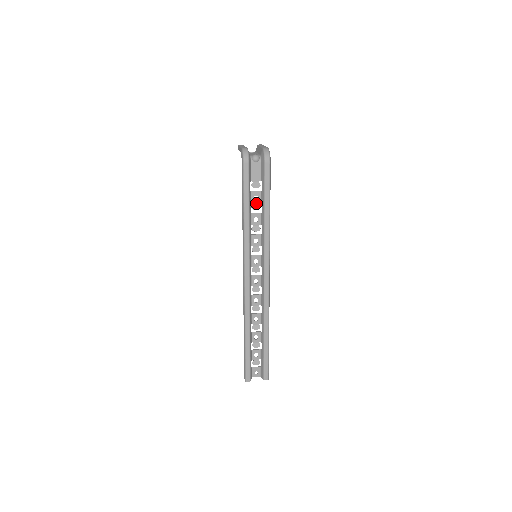
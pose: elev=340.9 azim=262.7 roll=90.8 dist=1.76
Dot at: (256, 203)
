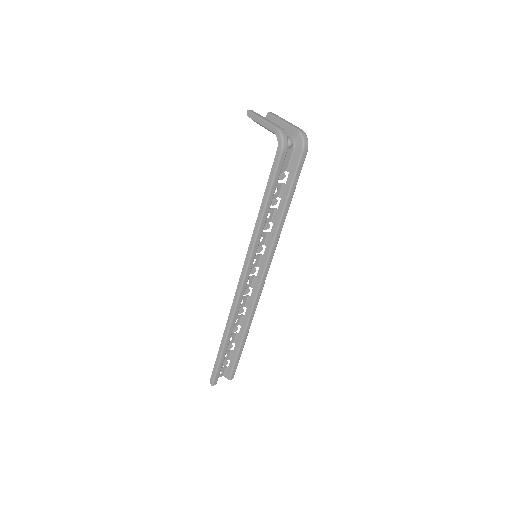
Dot at: (274, 197)
